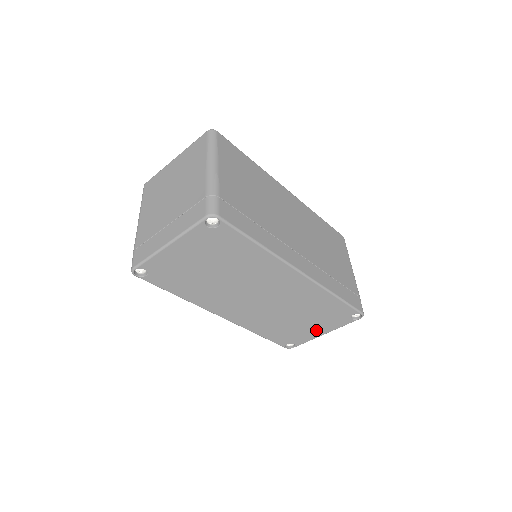
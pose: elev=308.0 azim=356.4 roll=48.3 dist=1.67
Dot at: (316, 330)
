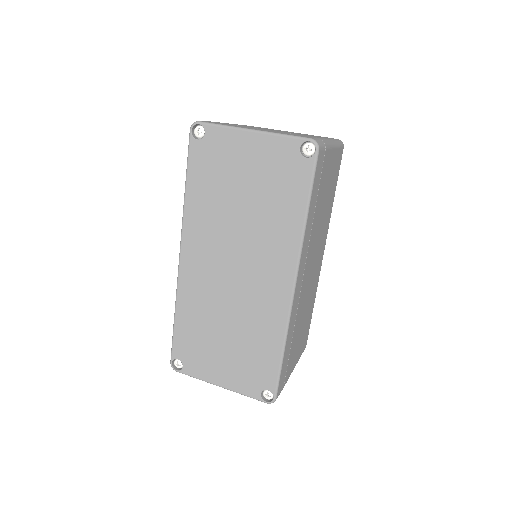
Dot at: (220, 371)
